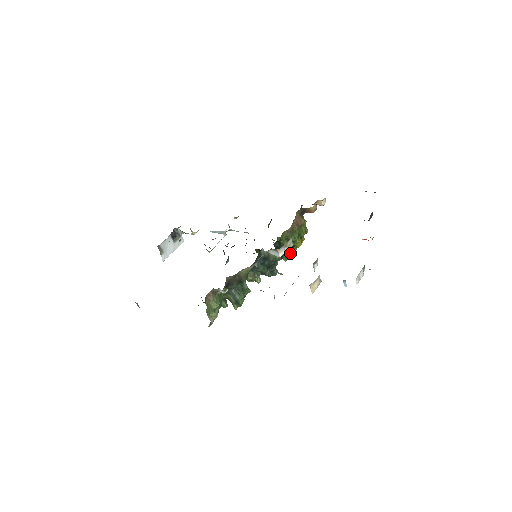
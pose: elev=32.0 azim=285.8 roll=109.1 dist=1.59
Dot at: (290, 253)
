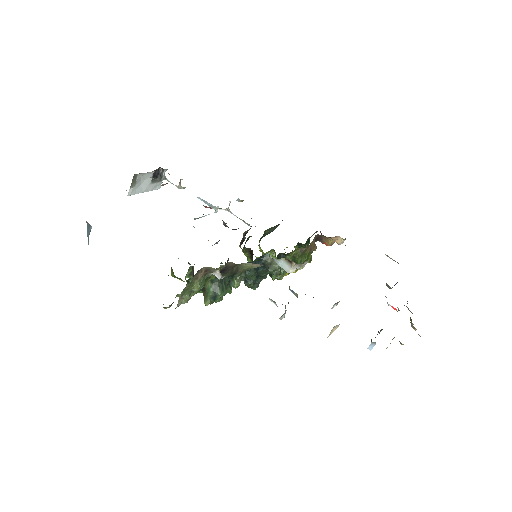
Dot at: occluded
